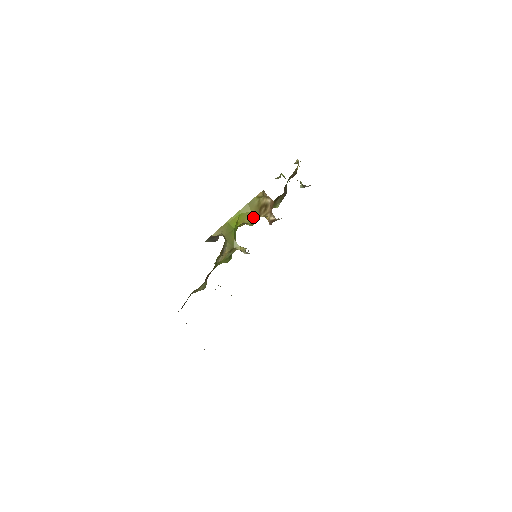
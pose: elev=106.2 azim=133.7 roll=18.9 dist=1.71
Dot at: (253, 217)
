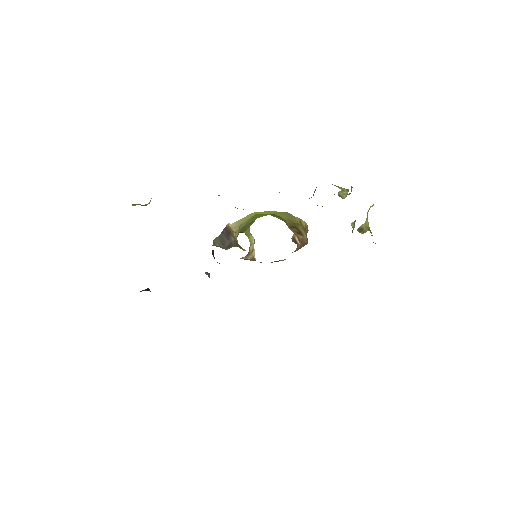
Dot at: (284, 220)
